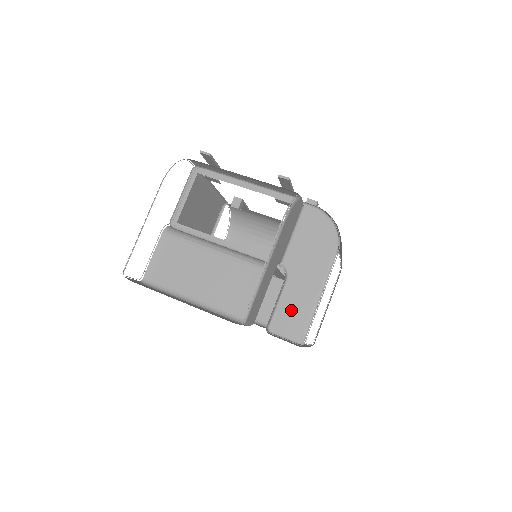
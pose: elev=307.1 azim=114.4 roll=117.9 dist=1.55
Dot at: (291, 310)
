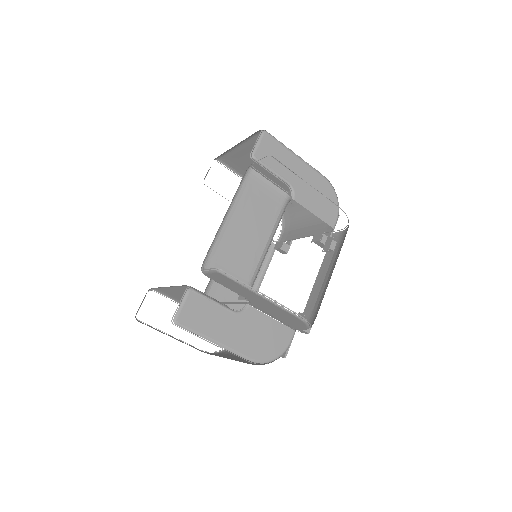
Dot at: occluded
